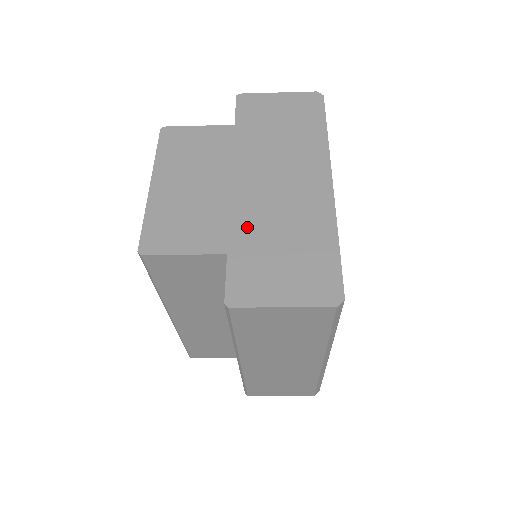
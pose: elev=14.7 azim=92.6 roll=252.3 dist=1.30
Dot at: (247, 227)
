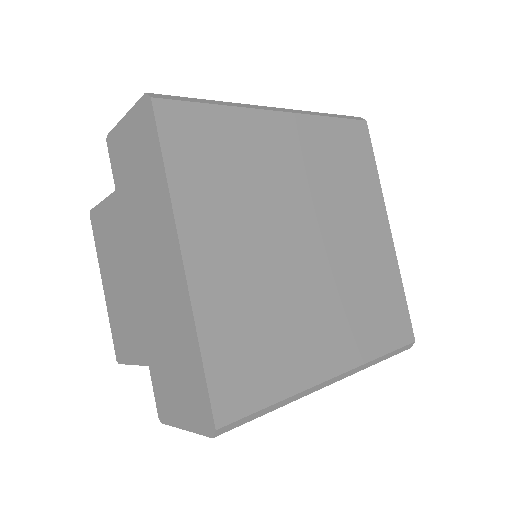
Dot at: (150, 334)
